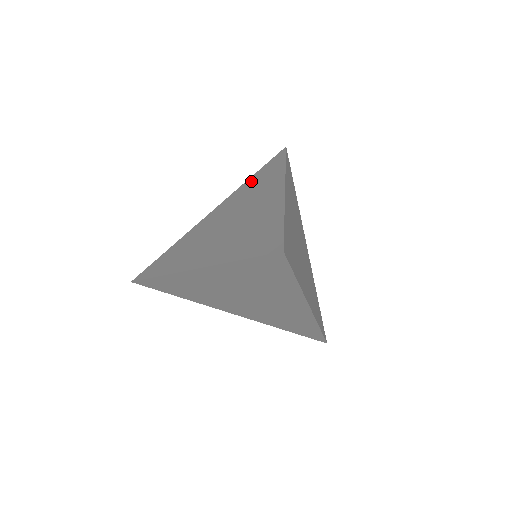
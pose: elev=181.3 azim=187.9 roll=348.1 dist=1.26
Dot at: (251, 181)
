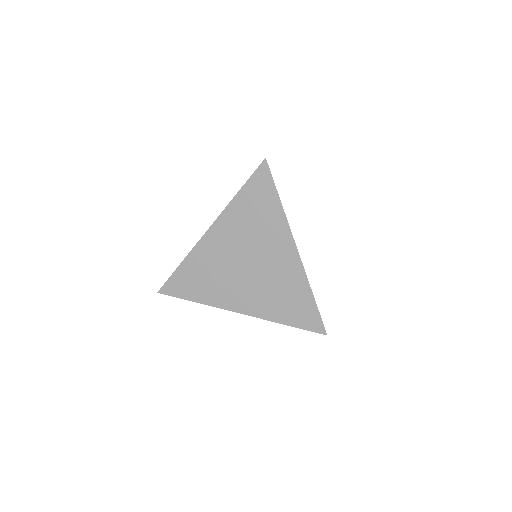
Dot at: occluded
